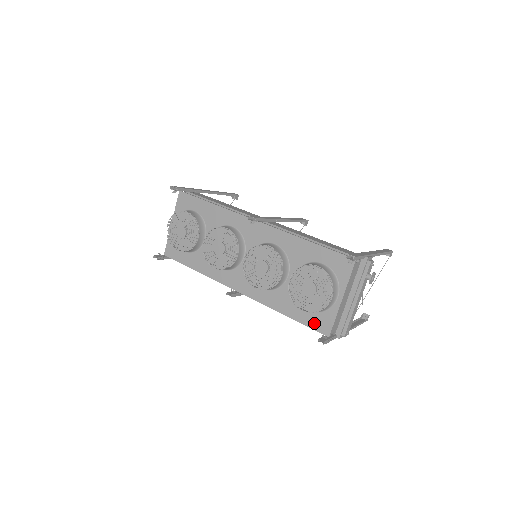
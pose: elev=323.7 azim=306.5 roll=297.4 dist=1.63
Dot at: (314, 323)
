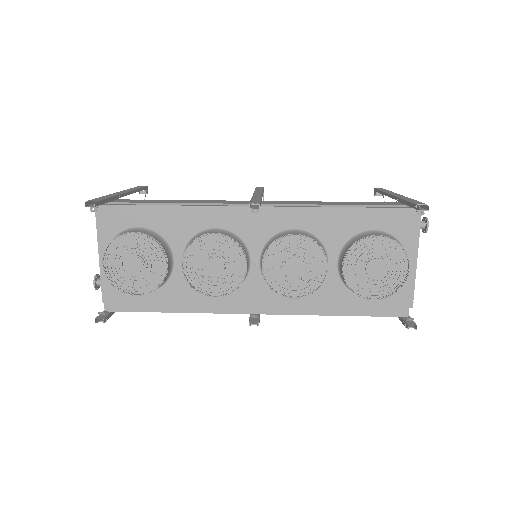
Dot at: (383, 308)
